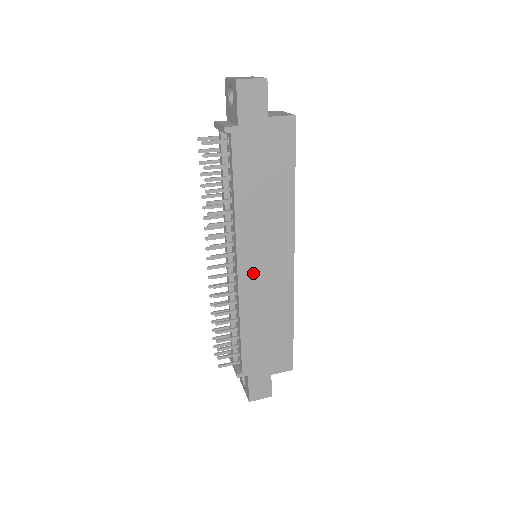
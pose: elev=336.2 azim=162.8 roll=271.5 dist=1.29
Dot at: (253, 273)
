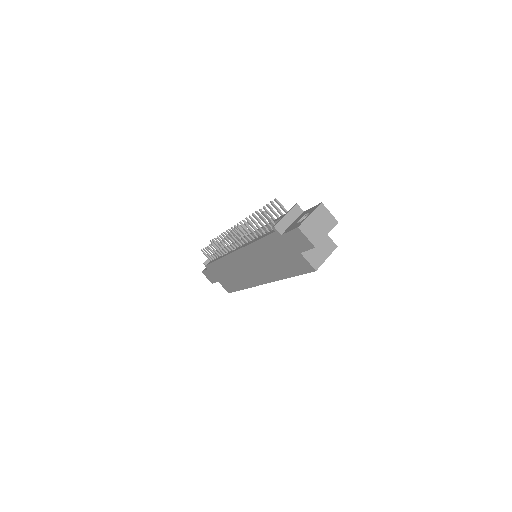
Dot at: (239, 261)
